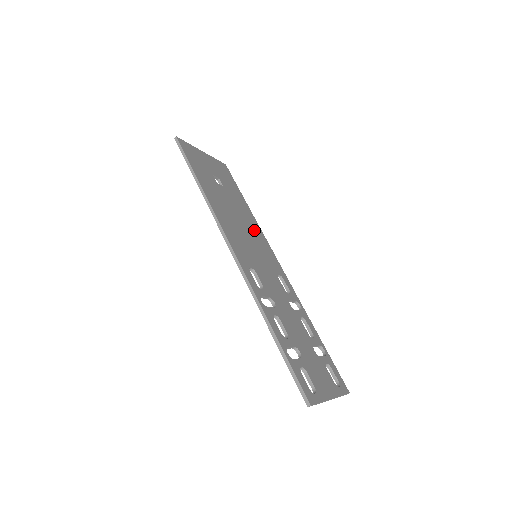
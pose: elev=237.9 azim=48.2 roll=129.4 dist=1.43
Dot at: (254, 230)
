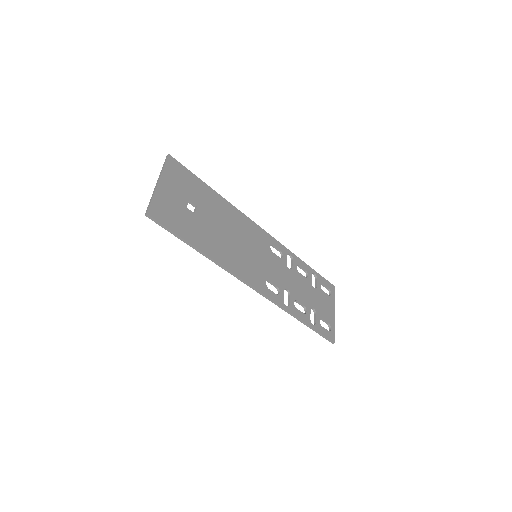
Dot at: (237, 222)
